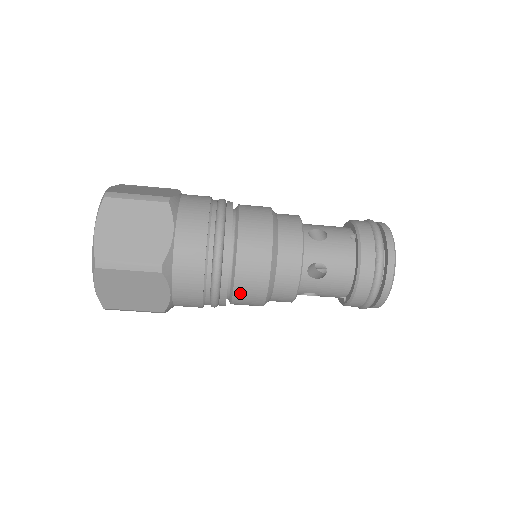
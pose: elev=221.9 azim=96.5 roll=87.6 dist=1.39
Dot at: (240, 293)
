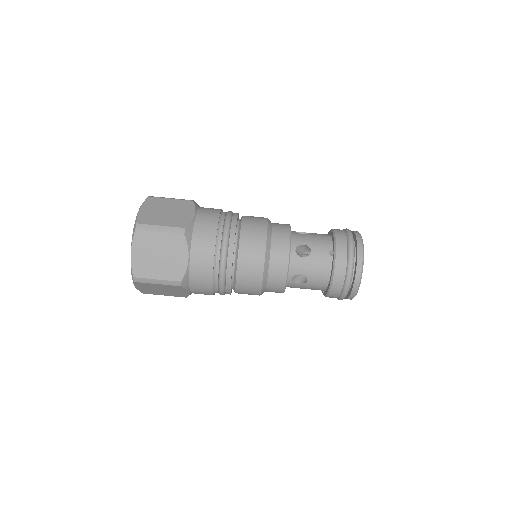
Dot at: (247, 224)
